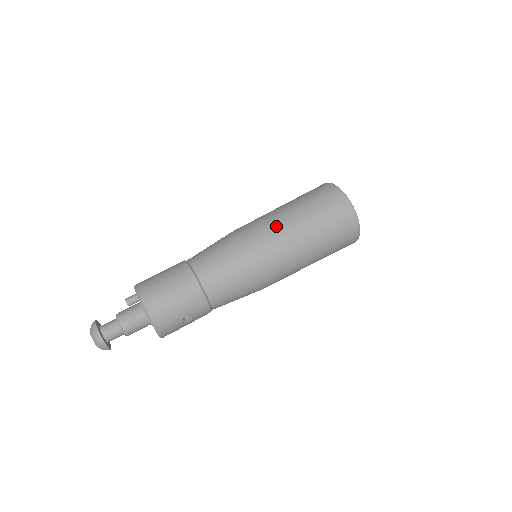
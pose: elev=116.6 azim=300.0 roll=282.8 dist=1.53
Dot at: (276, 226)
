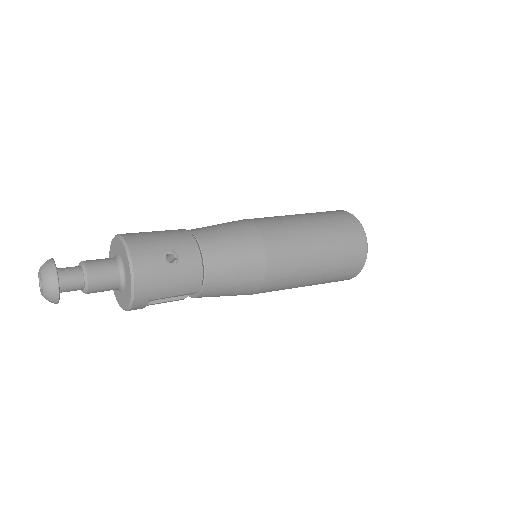
Dot at: occluded
